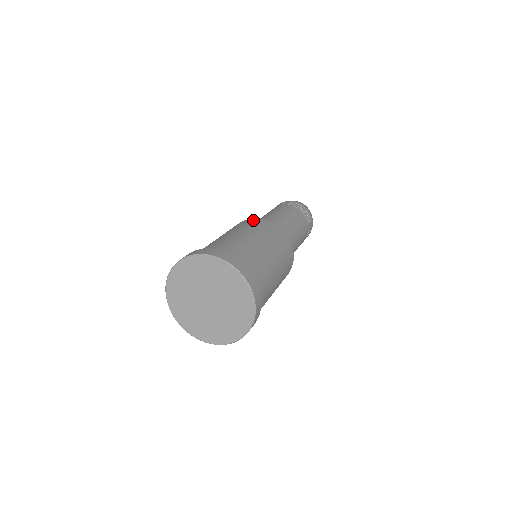
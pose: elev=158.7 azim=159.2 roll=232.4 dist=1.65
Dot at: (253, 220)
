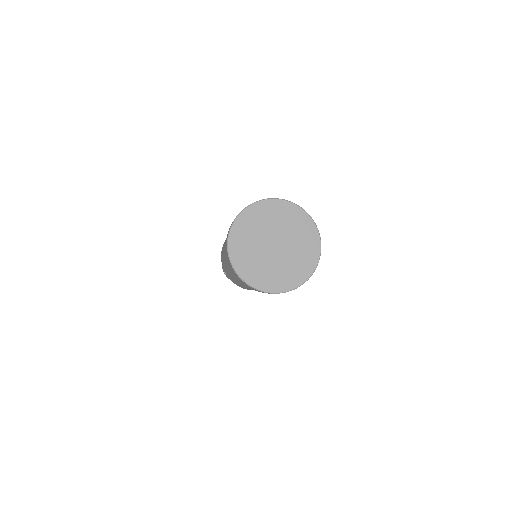
Dot at: occluded
